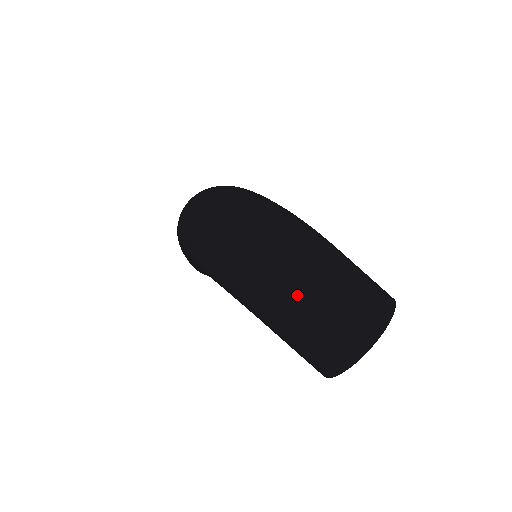
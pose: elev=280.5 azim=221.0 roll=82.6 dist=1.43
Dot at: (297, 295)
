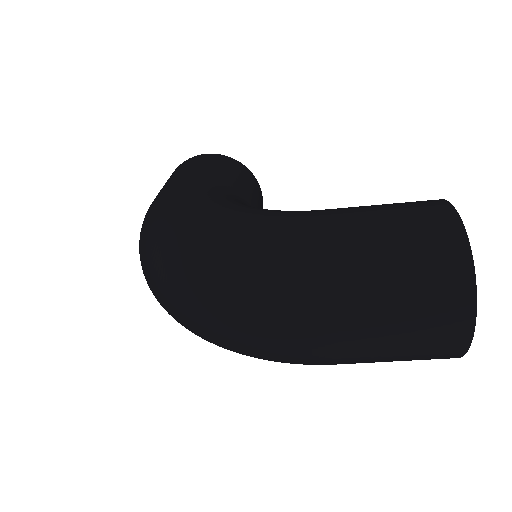
Dot at: (332, 353)
